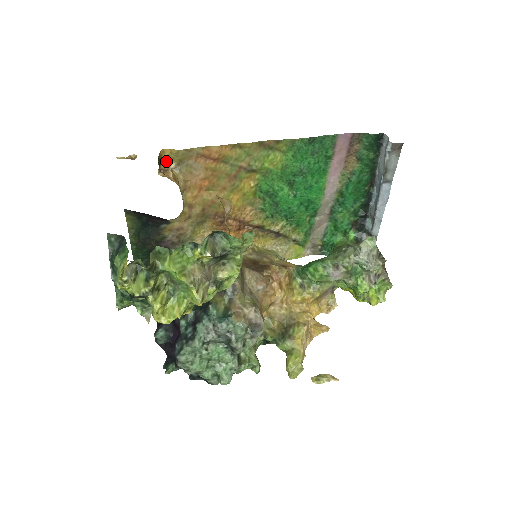
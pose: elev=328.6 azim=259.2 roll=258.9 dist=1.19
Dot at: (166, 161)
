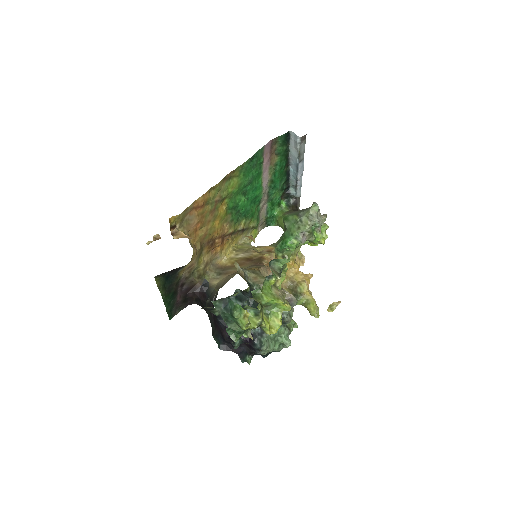
Dot at: (172, 226)
